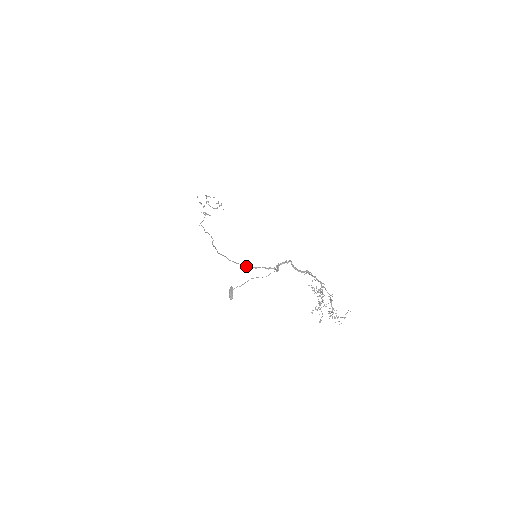
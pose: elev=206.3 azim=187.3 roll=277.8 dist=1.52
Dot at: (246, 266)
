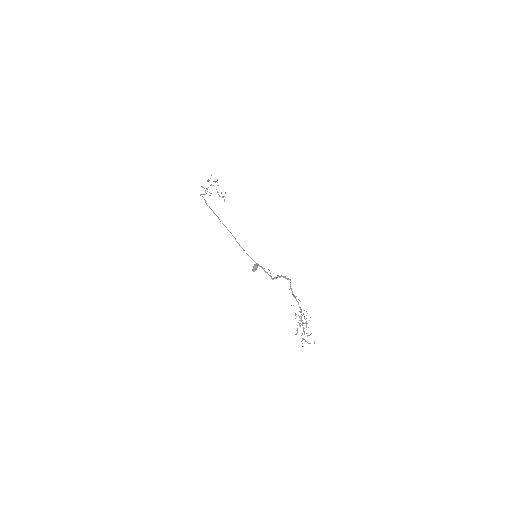
Dot at: (250, 257)
